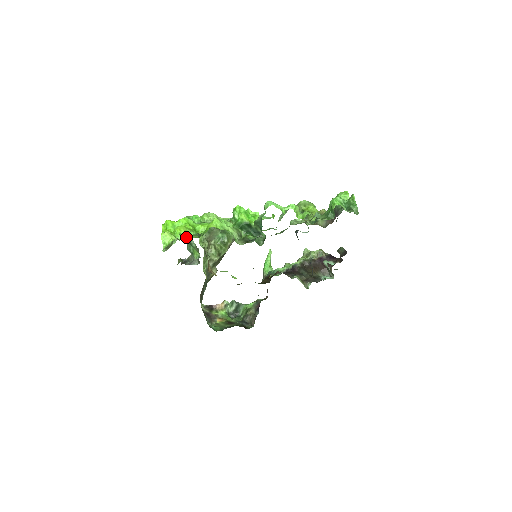
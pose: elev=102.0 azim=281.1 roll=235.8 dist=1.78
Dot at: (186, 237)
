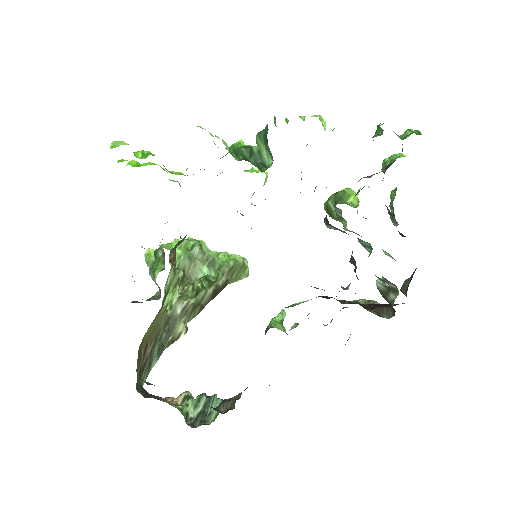
Dot at: (153, 261)
